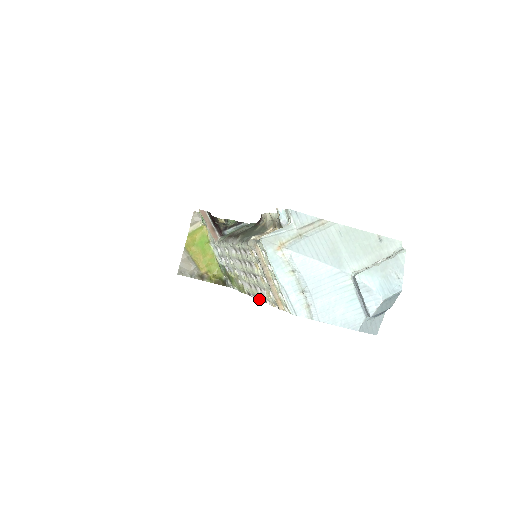
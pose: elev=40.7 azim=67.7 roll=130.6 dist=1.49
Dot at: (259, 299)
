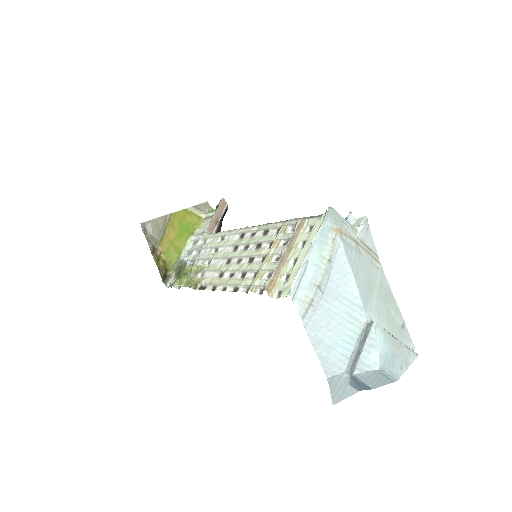
Dot at: (222, 289)
